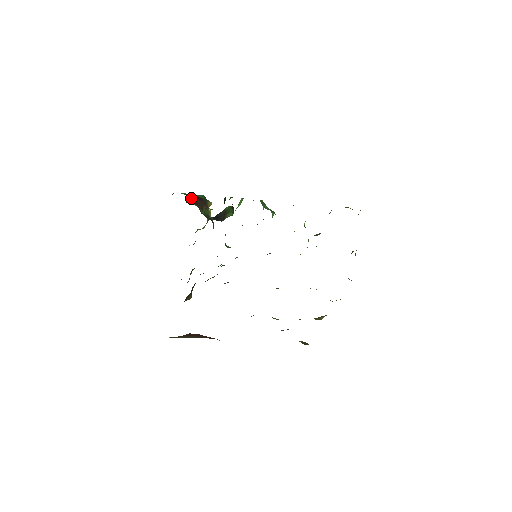
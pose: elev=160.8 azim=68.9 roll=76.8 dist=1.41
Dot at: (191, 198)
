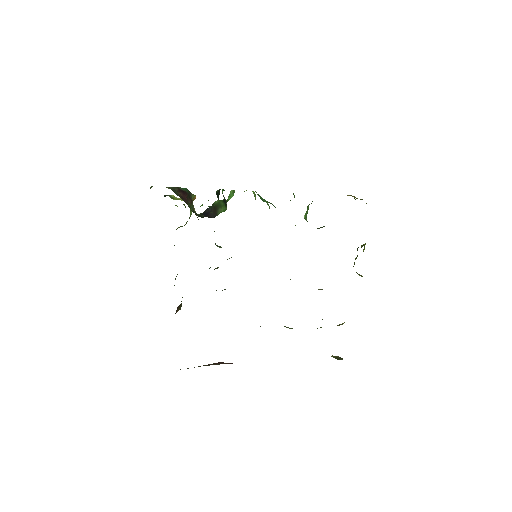
Dot at: (175, 192)
